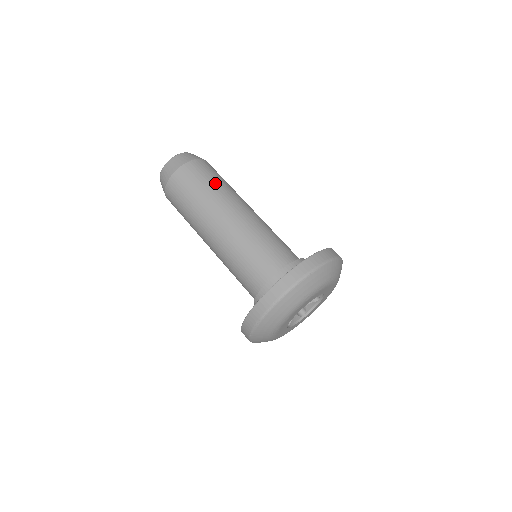
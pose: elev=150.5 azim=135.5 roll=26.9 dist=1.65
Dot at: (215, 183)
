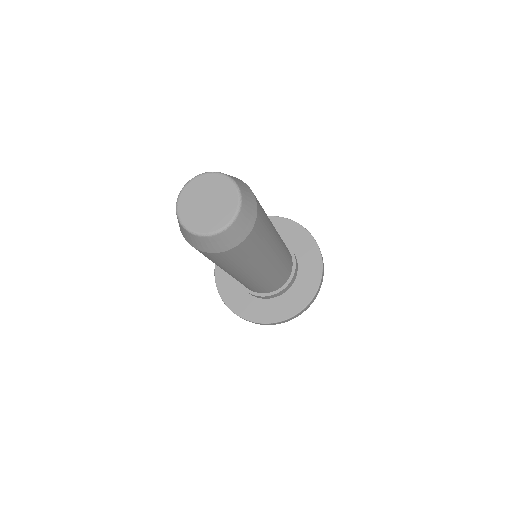
Dot at: (262, 248)
